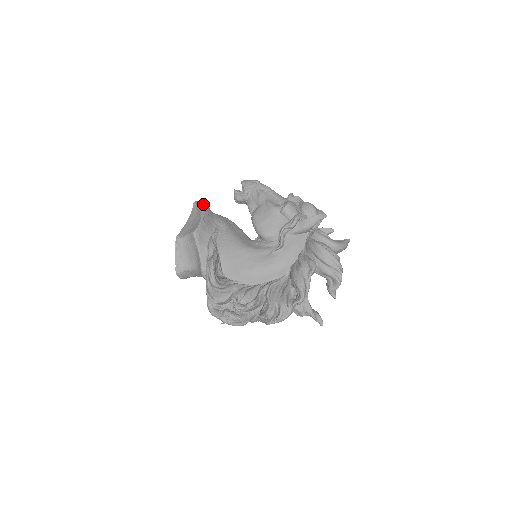
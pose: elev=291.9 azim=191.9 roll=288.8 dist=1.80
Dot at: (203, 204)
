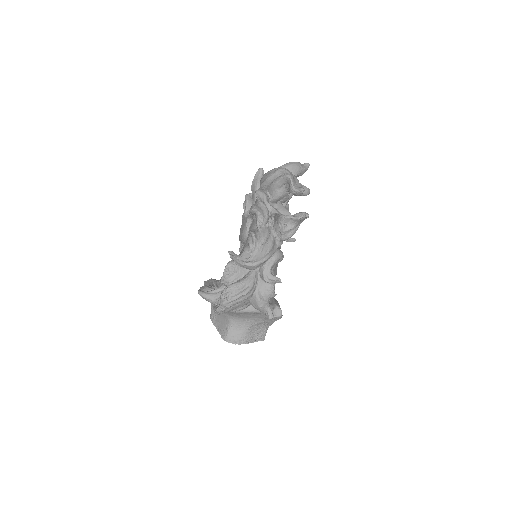
Dot at: occluded
